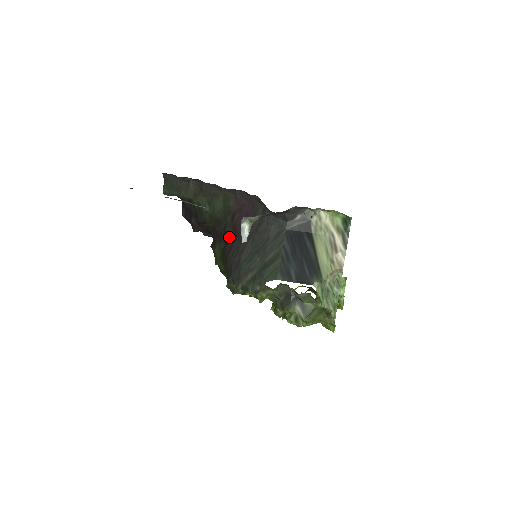
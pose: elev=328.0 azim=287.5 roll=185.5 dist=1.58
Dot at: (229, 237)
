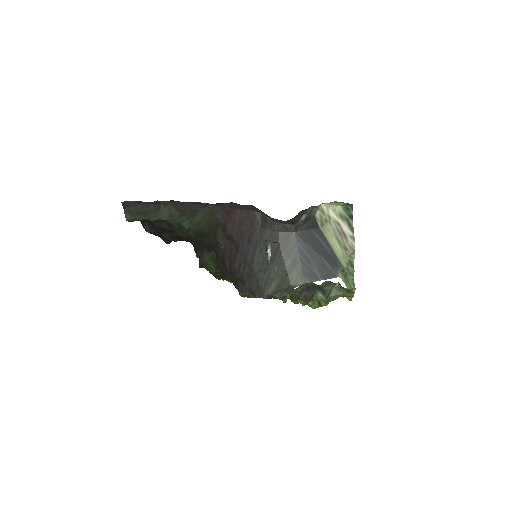
Dot at: (226, 249)
